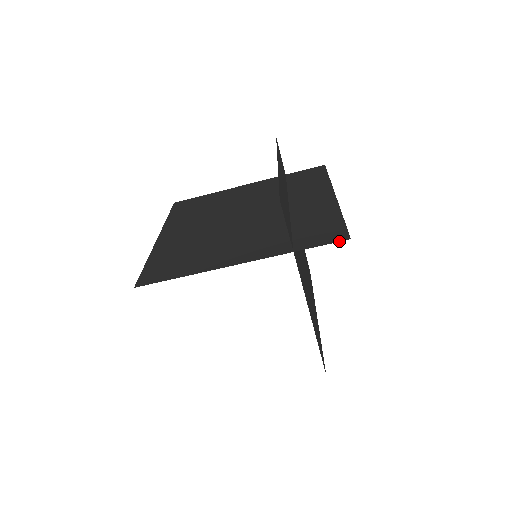
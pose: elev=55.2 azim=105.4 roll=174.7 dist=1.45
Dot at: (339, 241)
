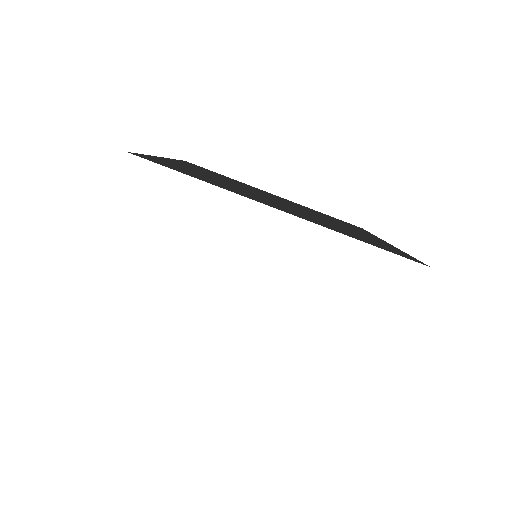
Dot at: occluded
